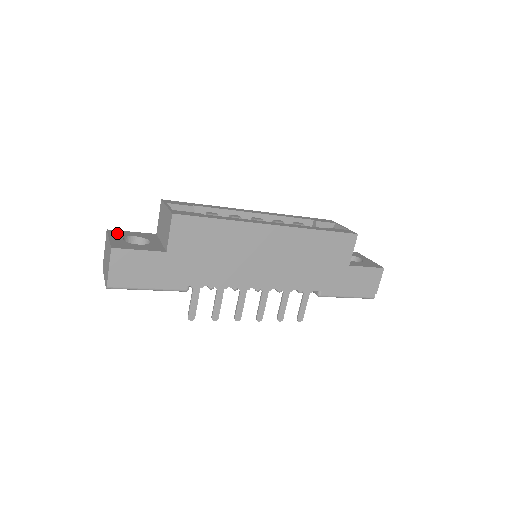
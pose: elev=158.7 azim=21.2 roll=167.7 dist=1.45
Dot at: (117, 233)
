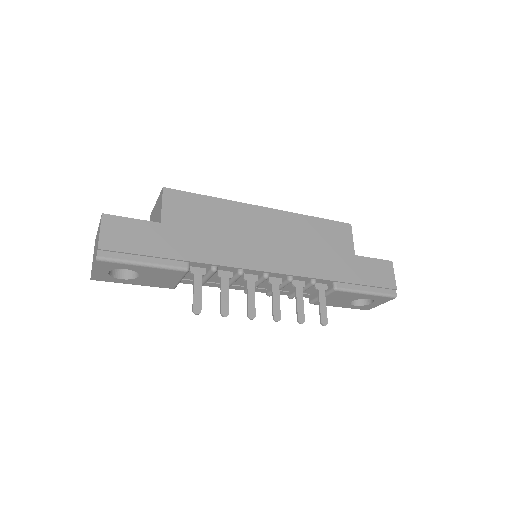
Dot at: occluded
